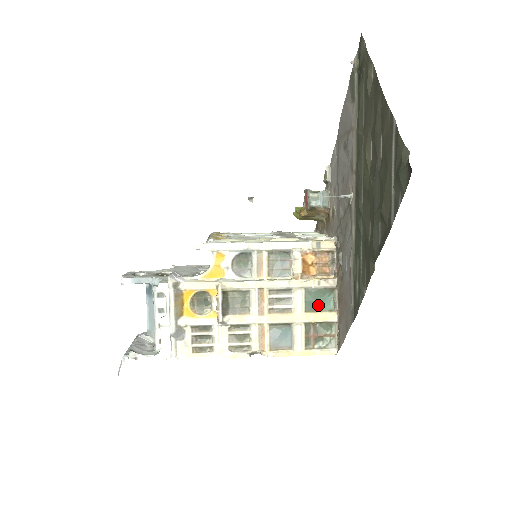
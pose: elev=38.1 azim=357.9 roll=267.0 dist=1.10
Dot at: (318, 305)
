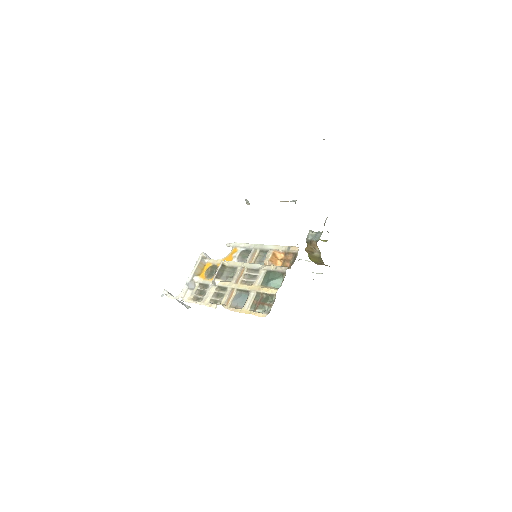
Dot at: (269, 281)
